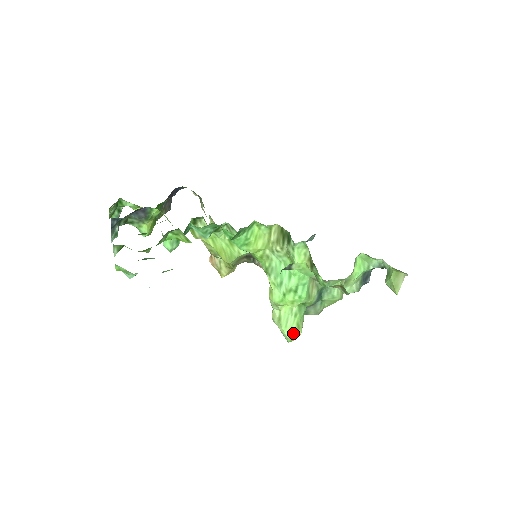
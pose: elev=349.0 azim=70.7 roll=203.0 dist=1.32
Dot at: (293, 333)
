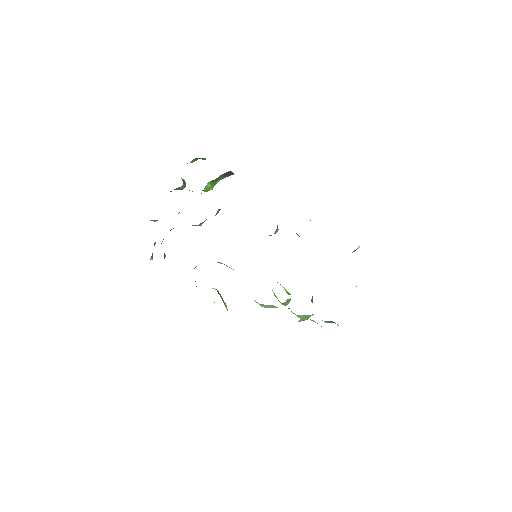
Dot at: occluded
